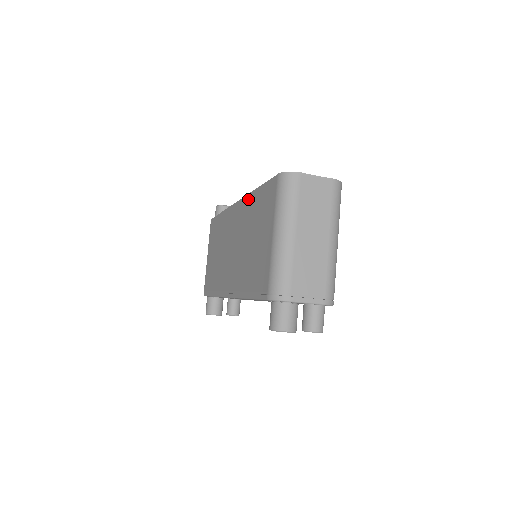
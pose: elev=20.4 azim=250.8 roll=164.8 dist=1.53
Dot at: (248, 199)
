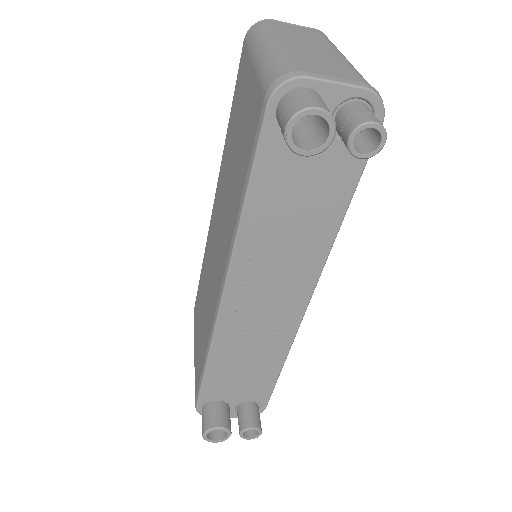
Dot at: (223, 156)
